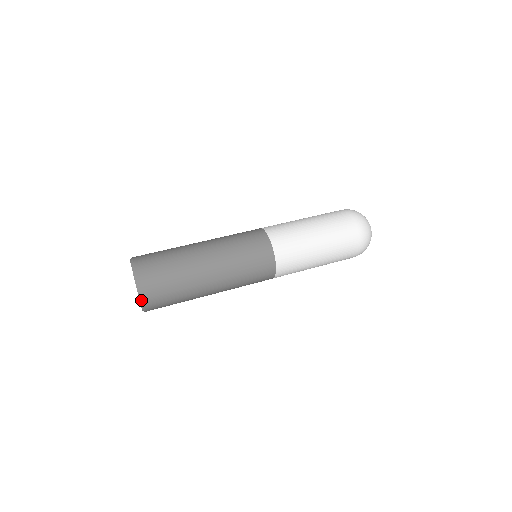
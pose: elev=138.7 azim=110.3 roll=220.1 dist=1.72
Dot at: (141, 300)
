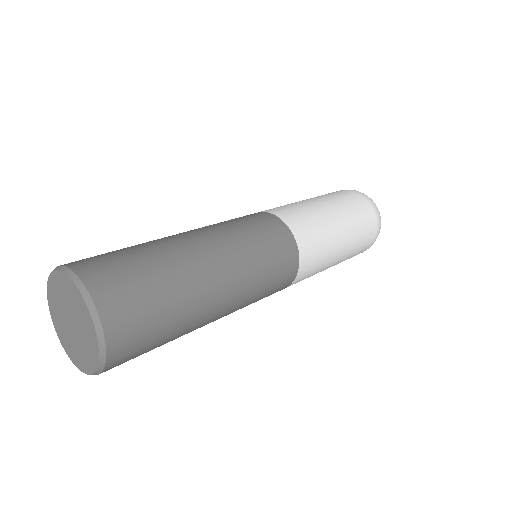
Dot at: (100, 333)
